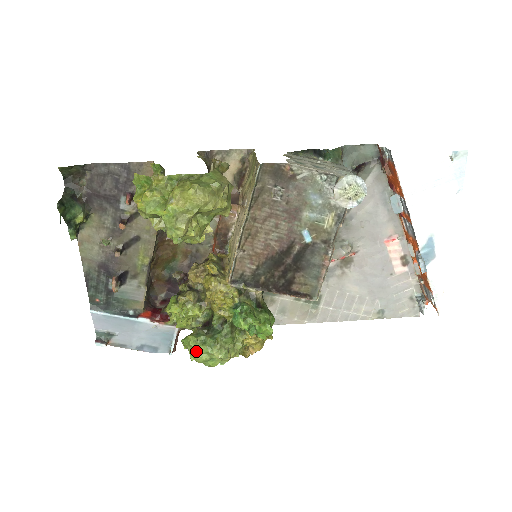
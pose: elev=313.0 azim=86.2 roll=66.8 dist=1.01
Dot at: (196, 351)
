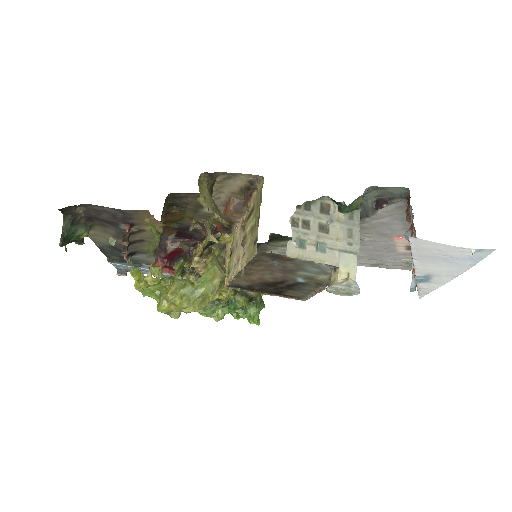
Dot at: (198, 312)
